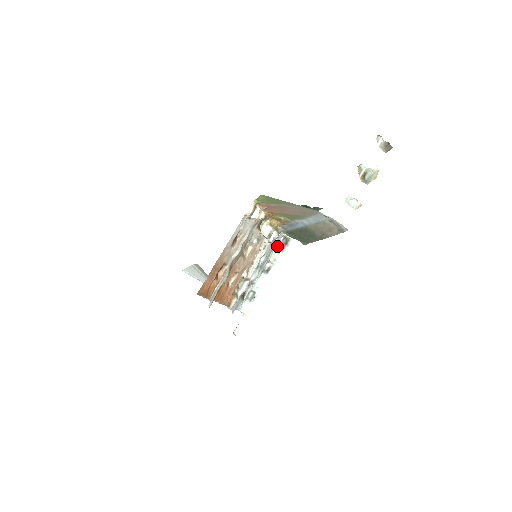
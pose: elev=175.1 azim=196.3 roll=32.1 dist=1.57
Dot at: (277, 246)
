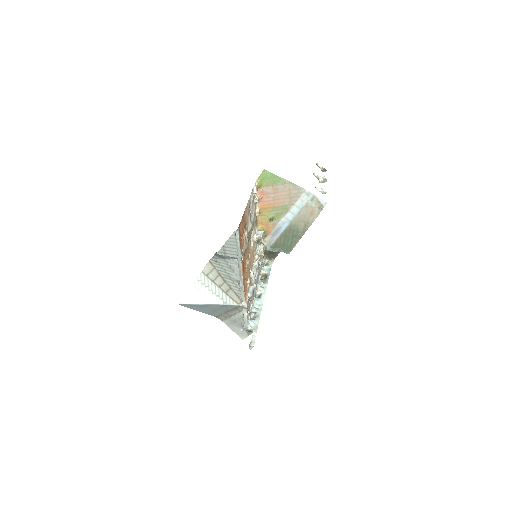
Dot at: occluded
